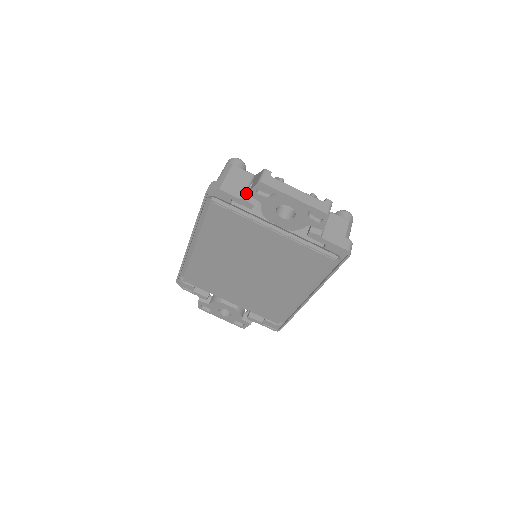
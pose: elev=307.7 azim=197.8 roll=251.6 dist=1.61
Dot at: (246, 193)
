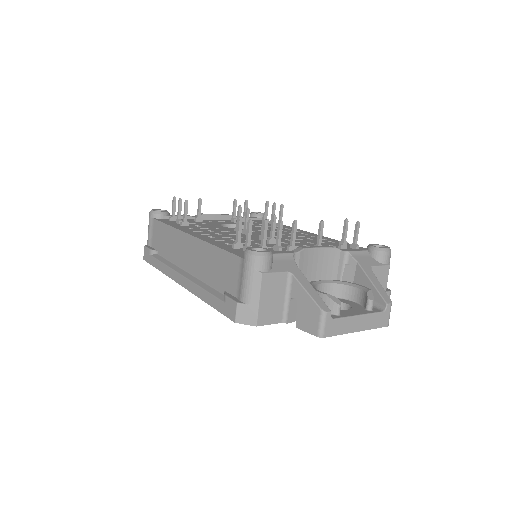
Dot at: (288, 313)
